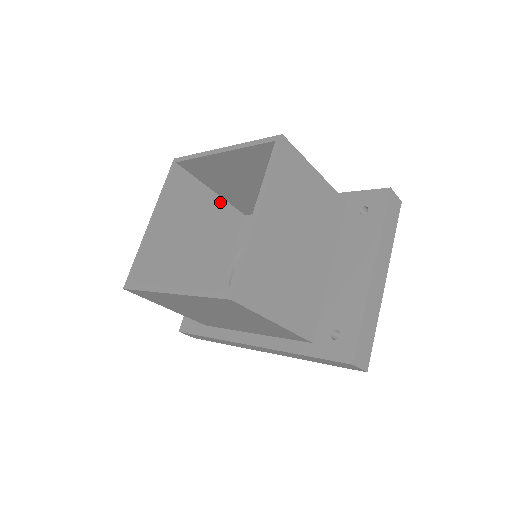
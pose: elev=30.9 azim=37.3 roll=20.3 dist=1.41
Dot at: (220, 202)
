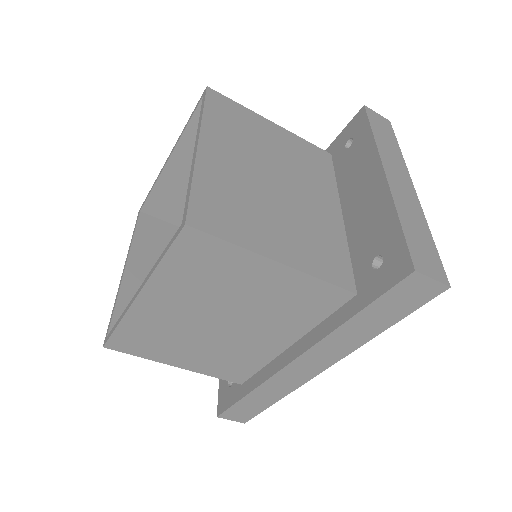
Dot at: occluded
